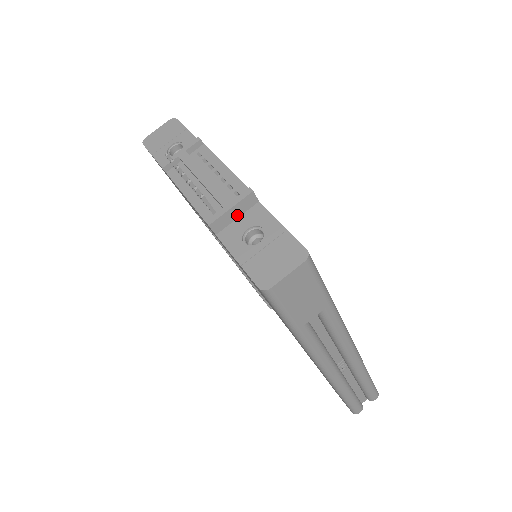
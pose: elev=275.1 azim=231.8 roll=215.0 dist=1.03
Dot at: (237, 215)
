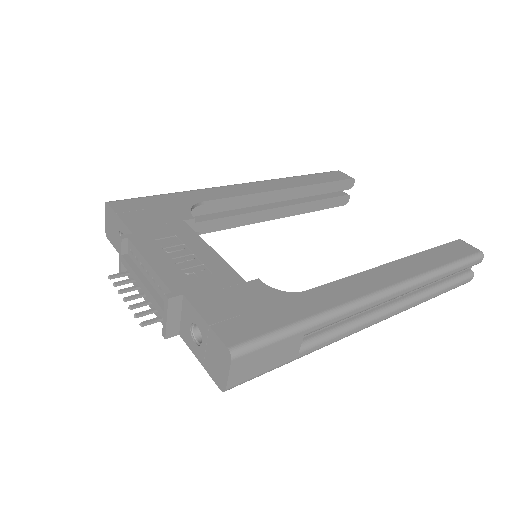
Dot at: (178, 315)
